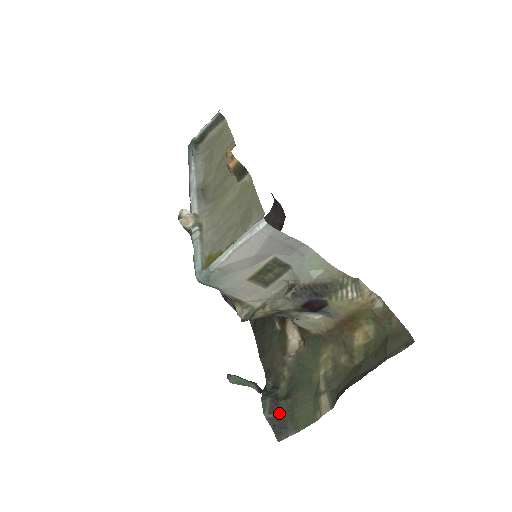
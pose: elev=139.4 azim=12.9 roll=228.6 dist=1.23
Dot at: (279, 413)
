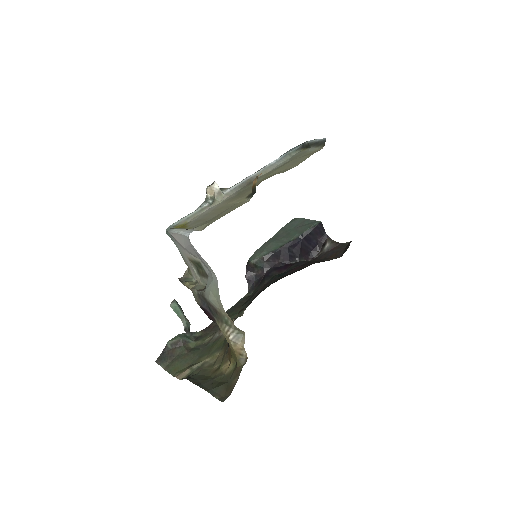
Dot at: (174, 350)
